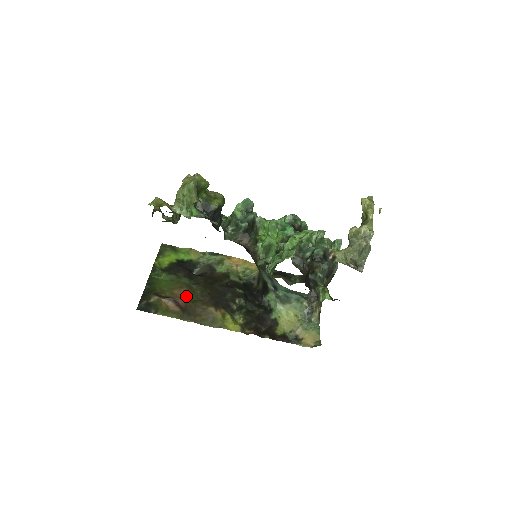
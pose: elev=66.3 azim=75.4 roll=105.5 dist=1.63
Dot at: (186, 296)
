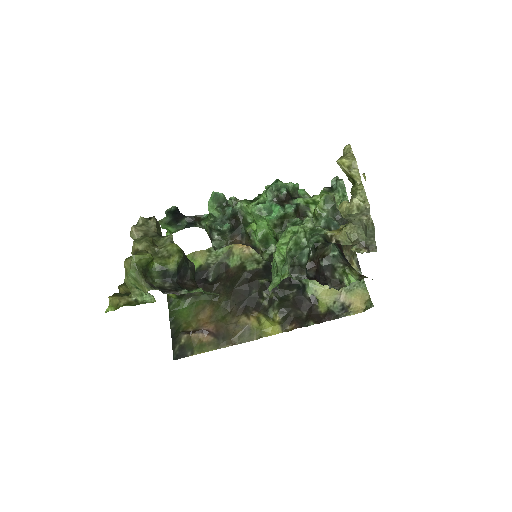
Dot at: (213, 317)
